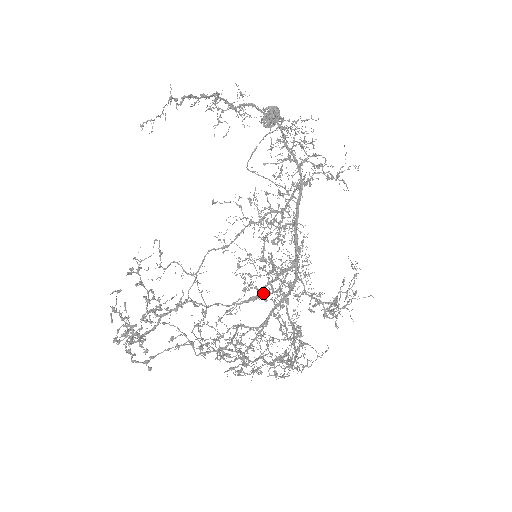
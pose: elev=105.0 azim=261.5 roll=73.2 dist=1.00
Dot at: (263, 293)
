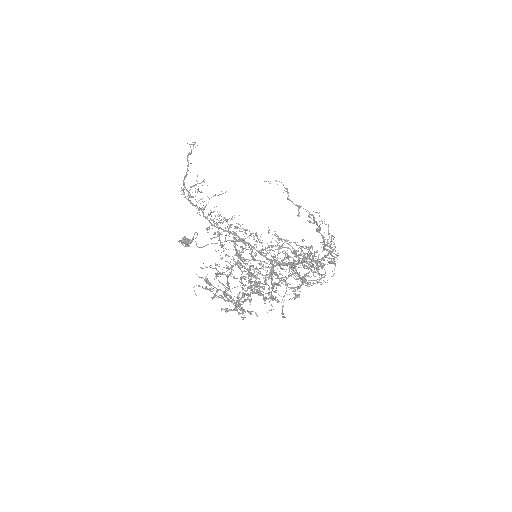
Dot at: occluded
